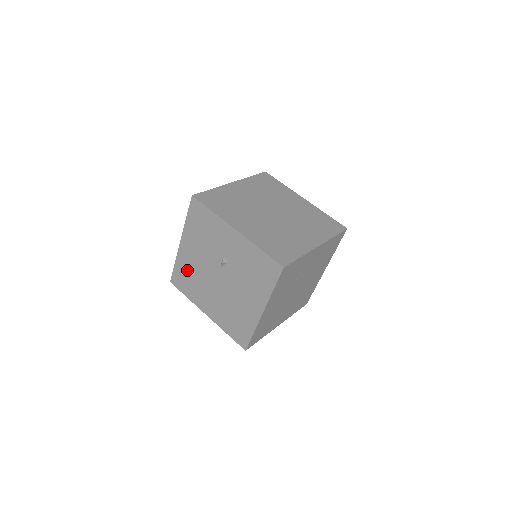
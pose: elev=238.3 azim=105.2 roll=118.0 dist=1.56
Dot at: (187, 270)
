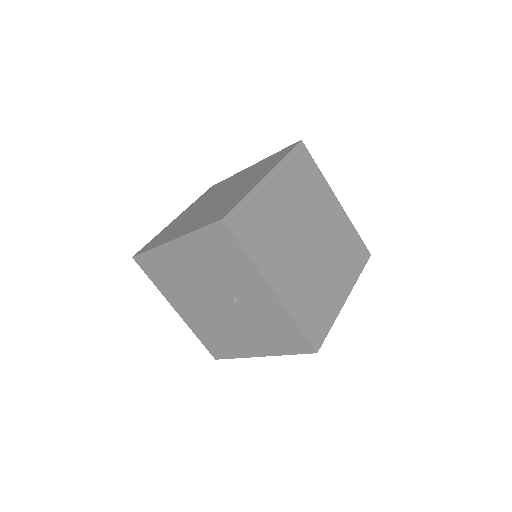
Dot at: (168, 267)
